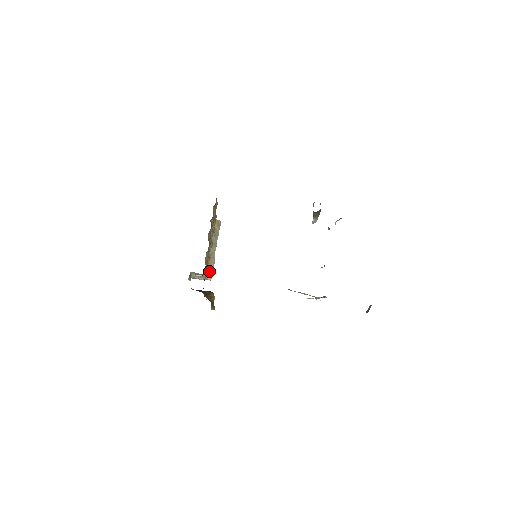
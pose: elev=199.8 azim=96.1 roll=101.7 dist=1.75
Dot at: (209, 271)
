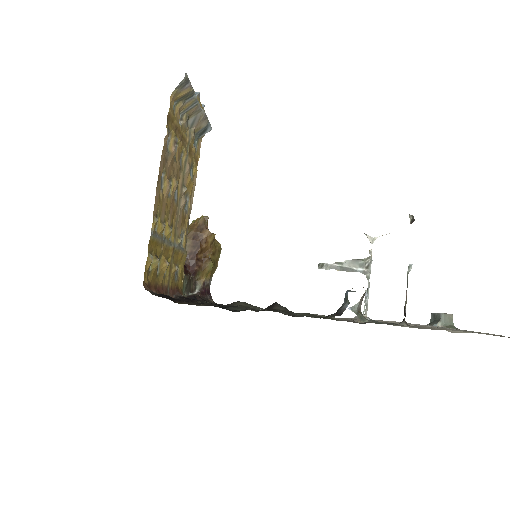
Dot at: (202, 132)
